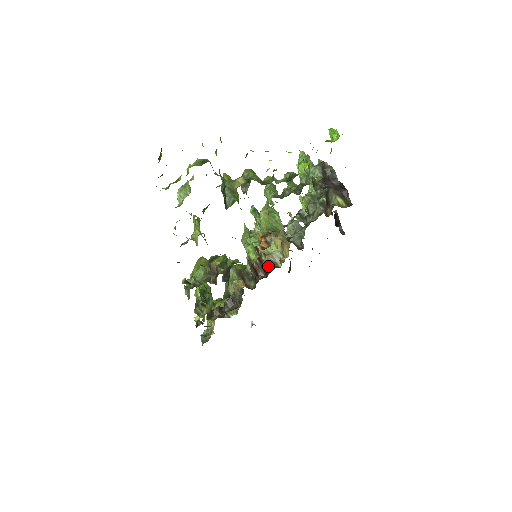
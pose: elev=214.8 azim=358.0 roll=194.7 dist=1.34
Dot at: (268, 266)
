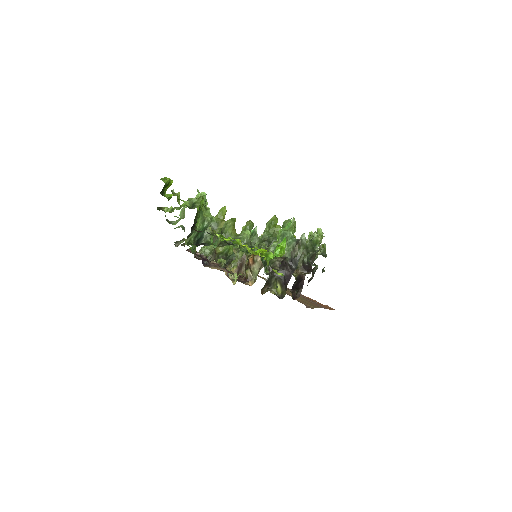
Dot at: (246, 277)
